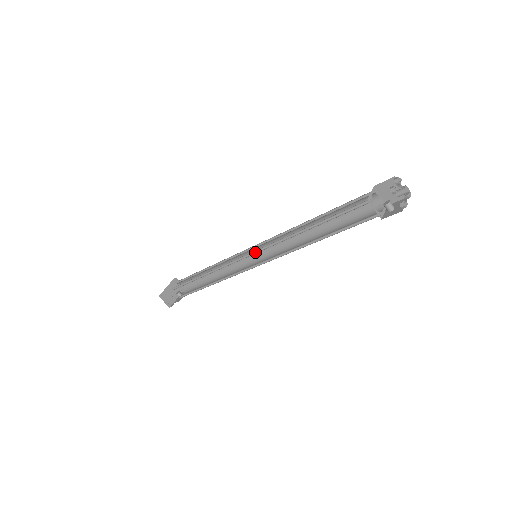
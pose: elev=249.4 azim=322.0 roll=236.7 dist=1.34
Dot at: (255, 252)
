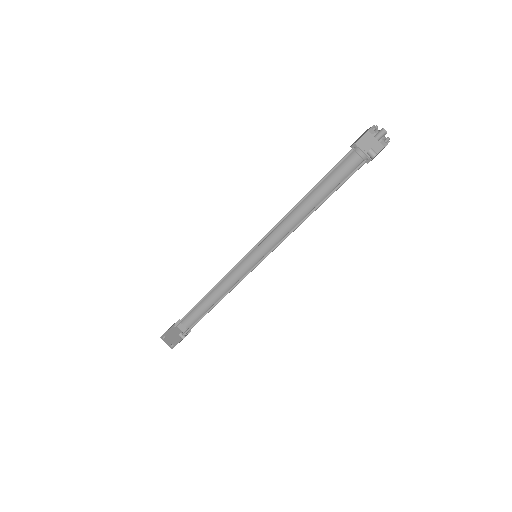
Dot at: (254, 248)
